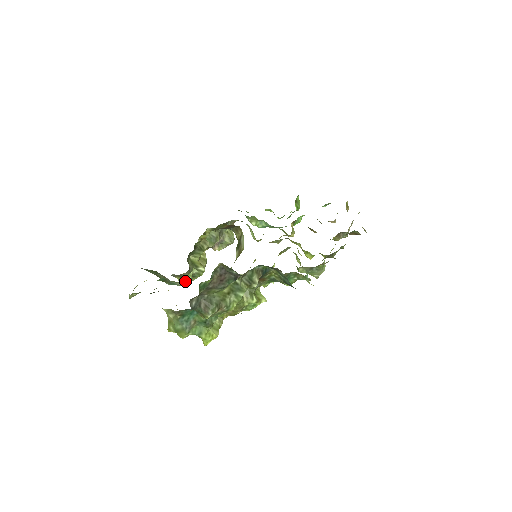
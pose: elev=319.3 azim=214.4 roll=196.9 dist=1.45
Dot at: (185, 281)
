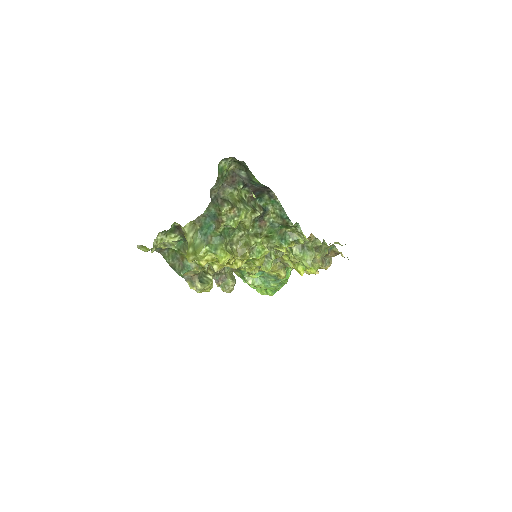
Dot at: occluded
